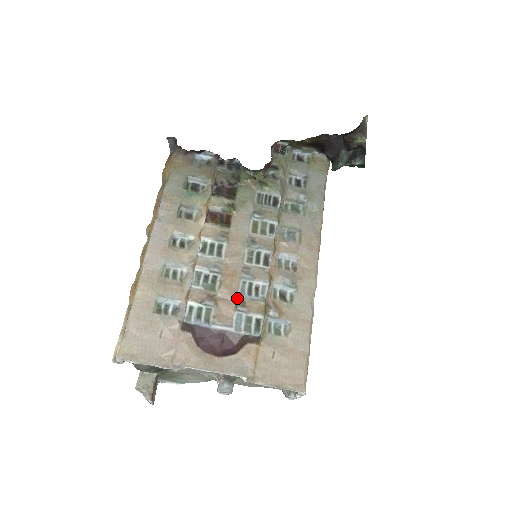
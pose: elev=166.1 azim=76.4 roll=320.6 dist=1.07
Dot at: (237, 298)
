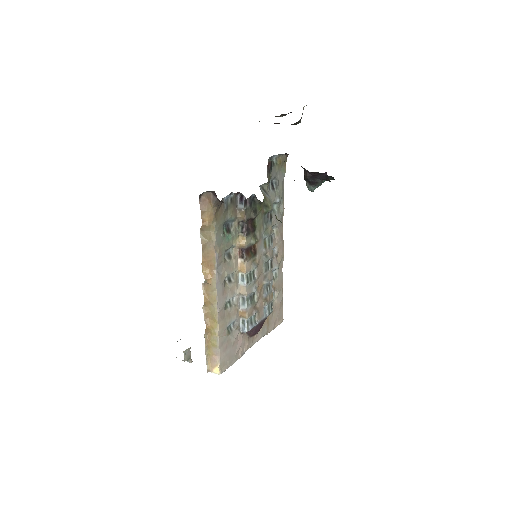
Dot at: (263, 298)
